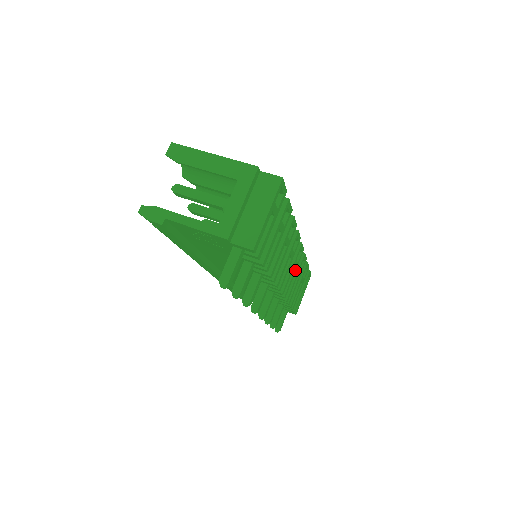
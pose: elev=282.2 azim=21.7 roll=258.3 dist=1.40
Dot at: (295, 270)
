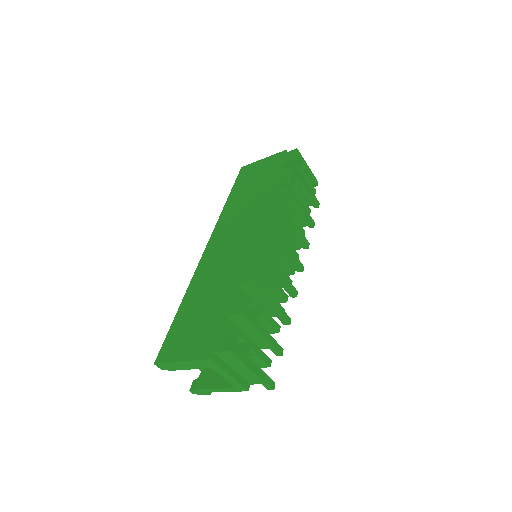
Dot at: (287, 228)
